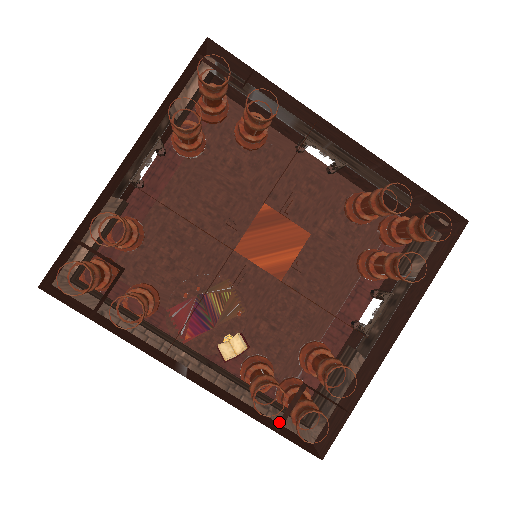
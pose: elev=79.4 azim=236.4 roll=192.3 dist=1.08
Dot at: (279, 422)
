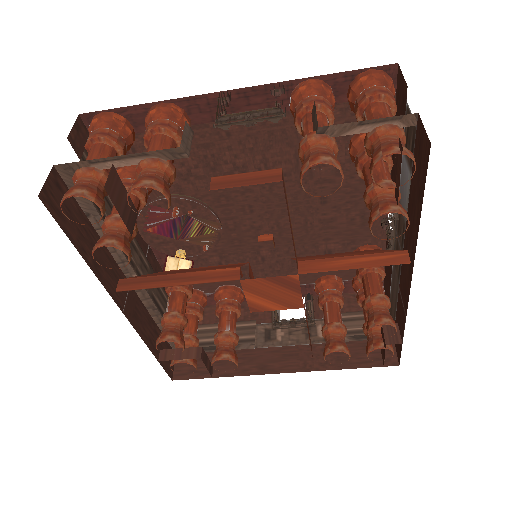
Dot at: (165, 351)
